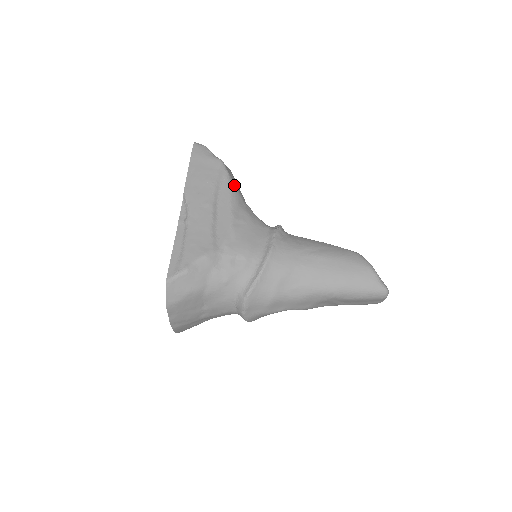
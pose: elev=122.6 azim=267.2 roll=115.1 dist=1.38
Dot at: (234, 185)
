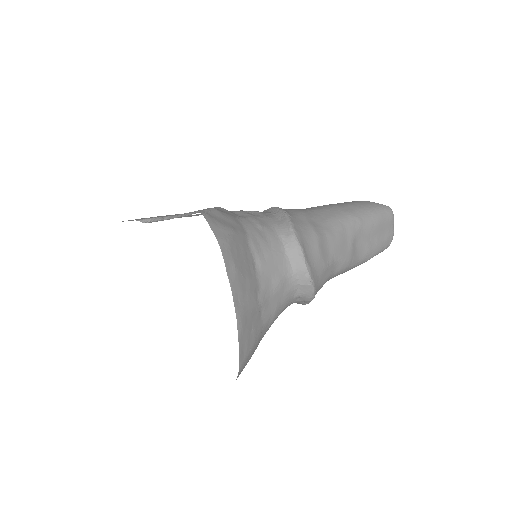
Dot at: occluded
